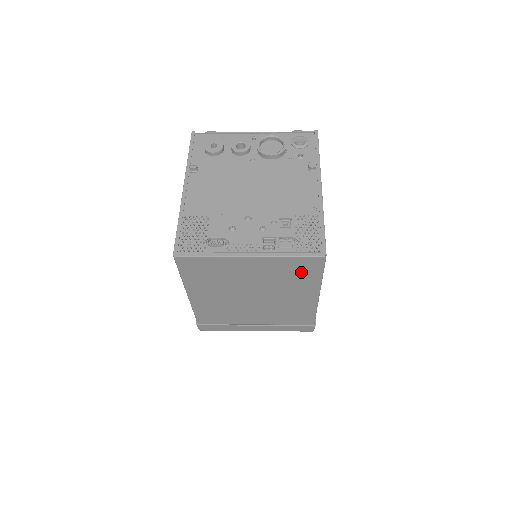
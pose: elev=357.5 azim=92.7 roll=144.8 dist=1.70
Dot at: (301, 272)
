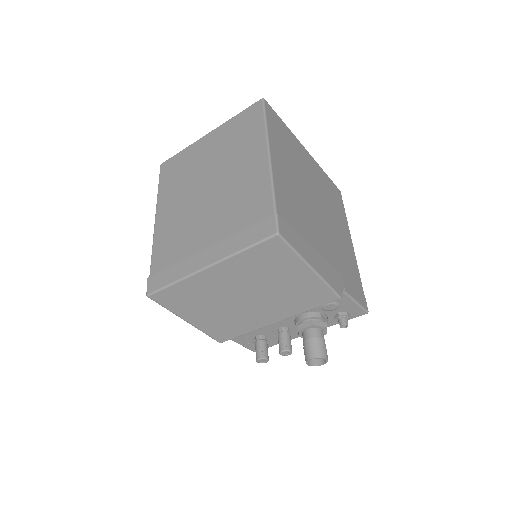
Dot at: (247, 127)
